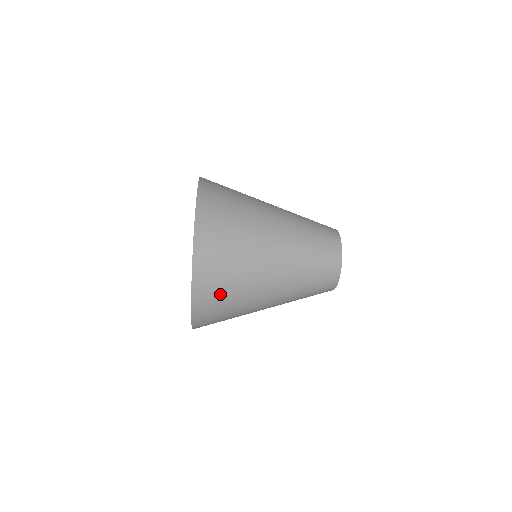
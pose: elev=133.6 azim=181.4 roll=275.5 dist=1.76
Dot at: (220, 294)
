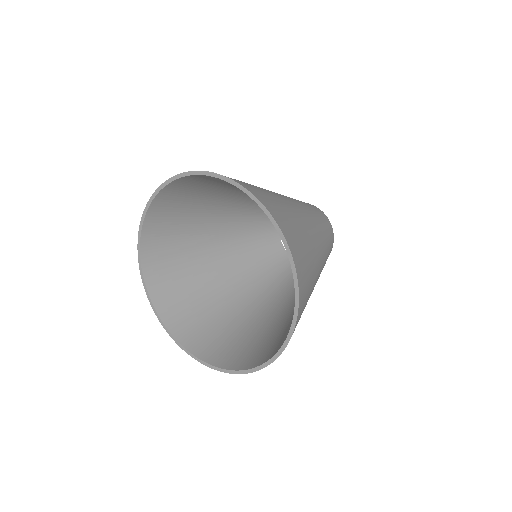
Dot at: occluded
